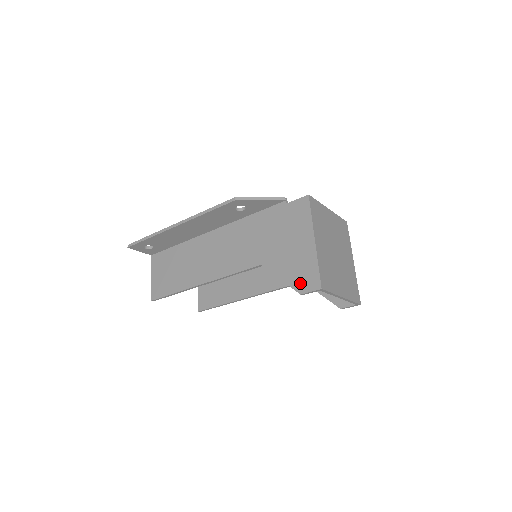
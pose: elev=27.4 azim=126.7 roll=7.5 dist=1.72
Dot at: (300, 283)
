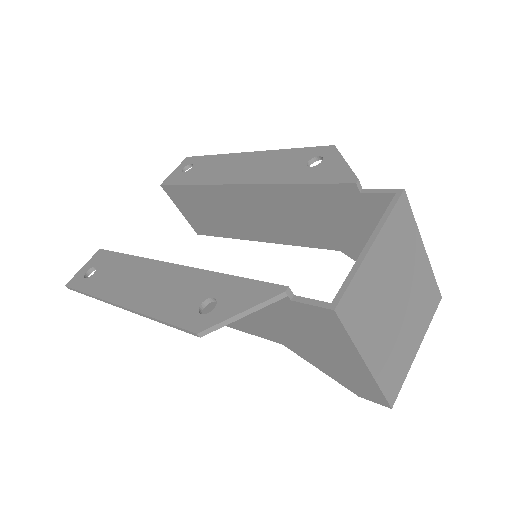
Dot at: (355, 389)
